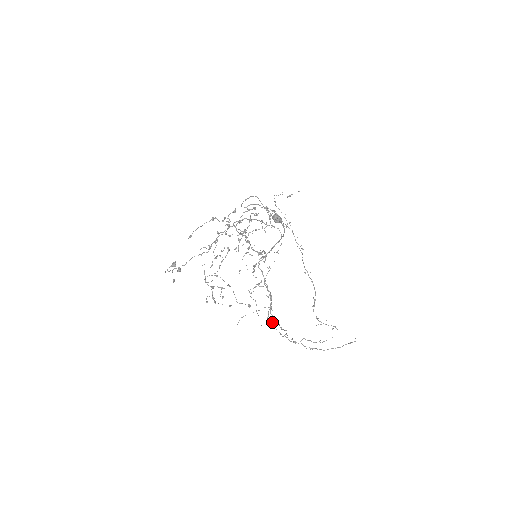
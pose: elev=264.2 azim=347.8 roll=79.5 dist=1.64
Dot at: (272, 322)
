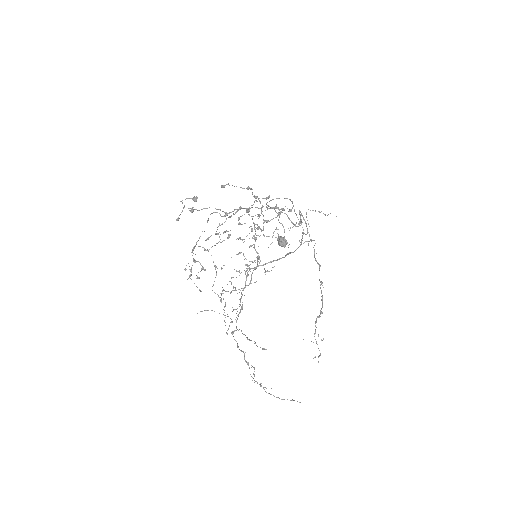
Dot at: (235, 330)
